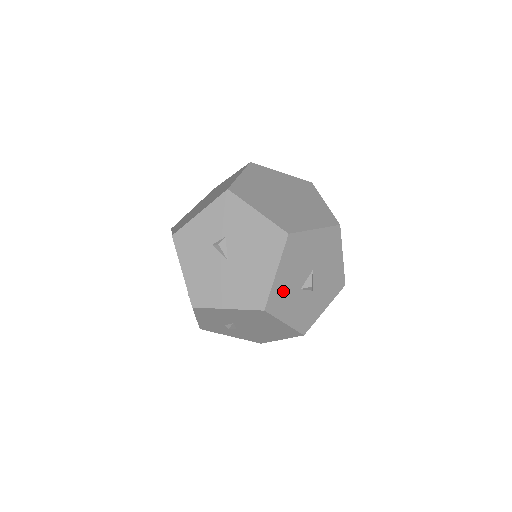
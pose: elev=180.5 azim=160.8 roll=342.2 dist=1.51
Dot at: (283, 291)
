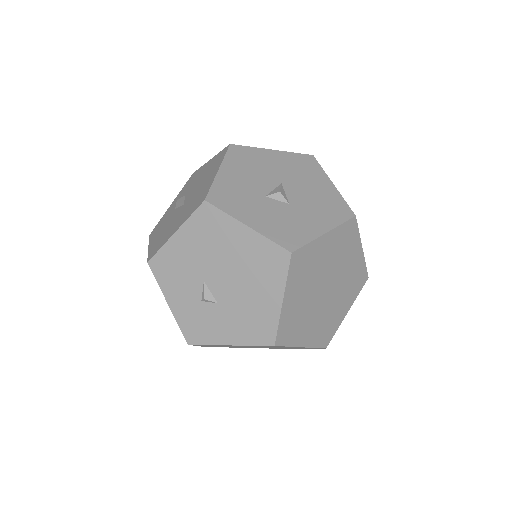
Dot at: (234, 190)
